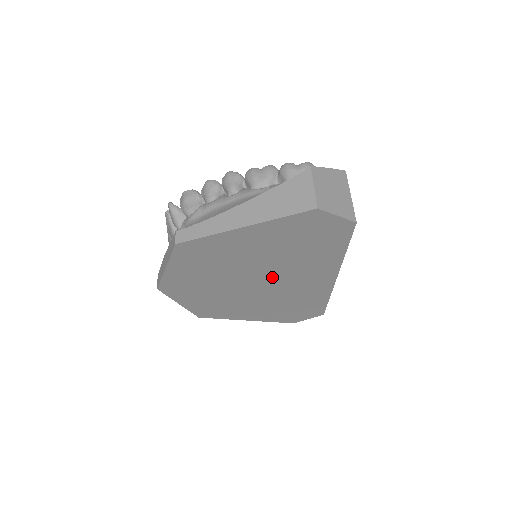
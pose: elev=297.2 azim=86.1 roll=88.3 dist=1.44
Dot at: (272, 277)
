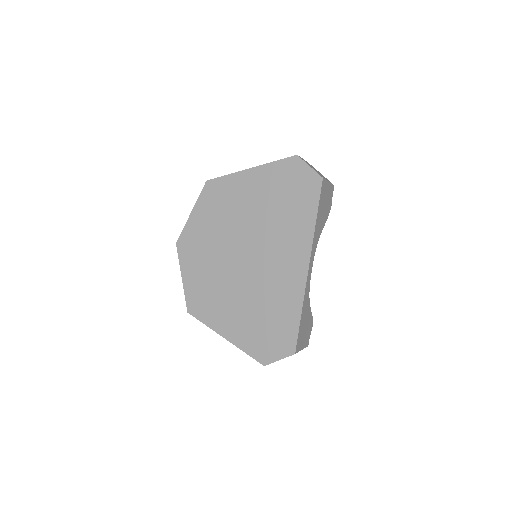
Dot at: (258, 249)
